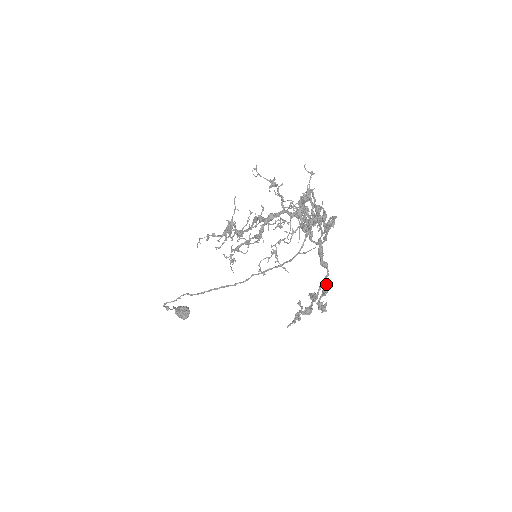
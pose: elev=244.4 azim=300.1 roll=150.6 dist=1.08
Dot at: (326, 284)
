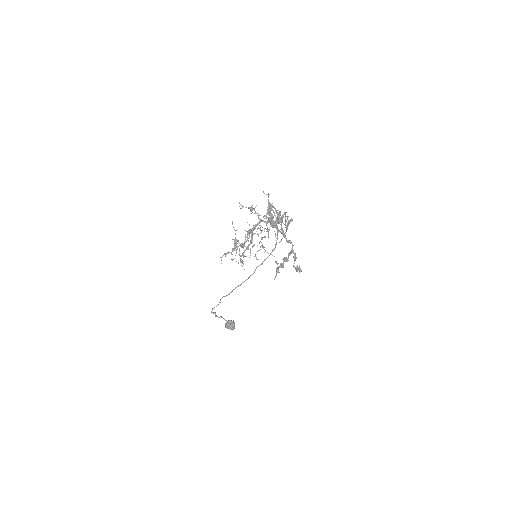
Dot at: (293, 252)
